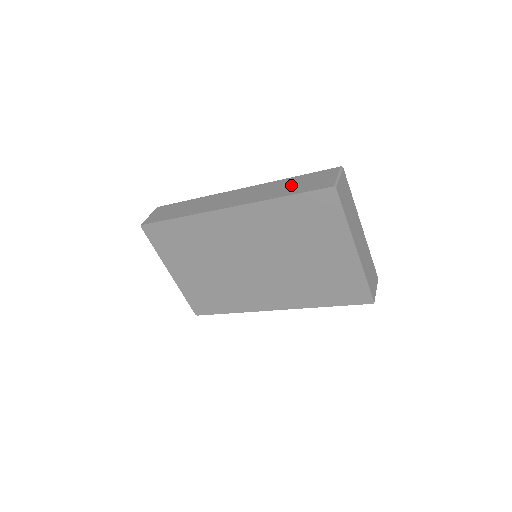
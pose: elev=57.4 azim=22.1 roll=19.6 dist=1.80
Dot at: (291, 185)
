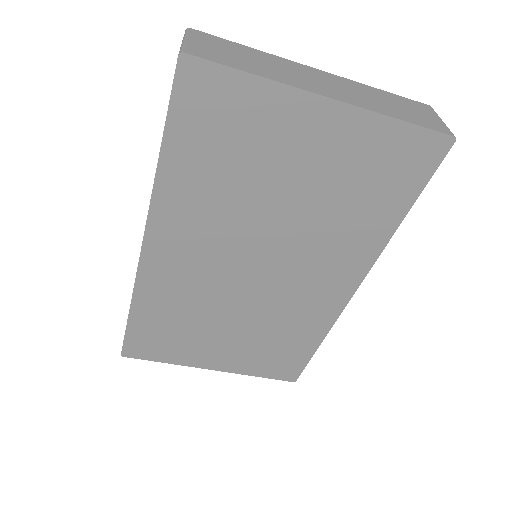
Dot at: occluded
